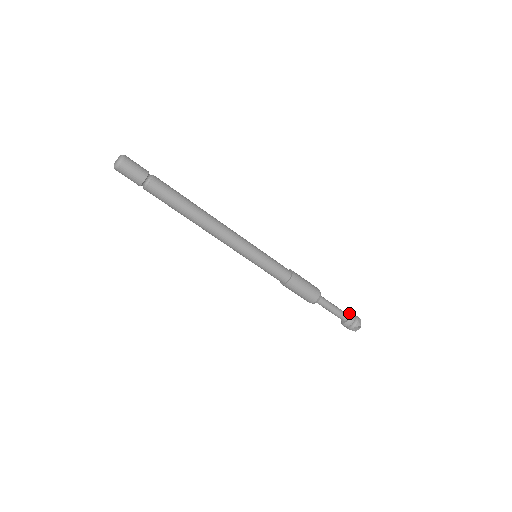
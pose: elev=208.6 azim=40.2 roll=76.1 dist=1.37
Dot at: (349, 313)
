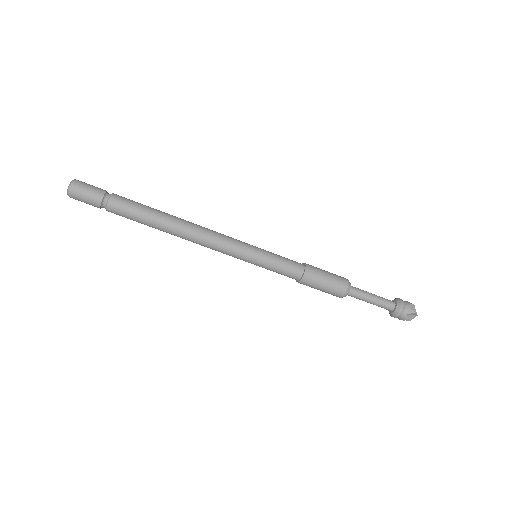
Dot at: (395, 300)
